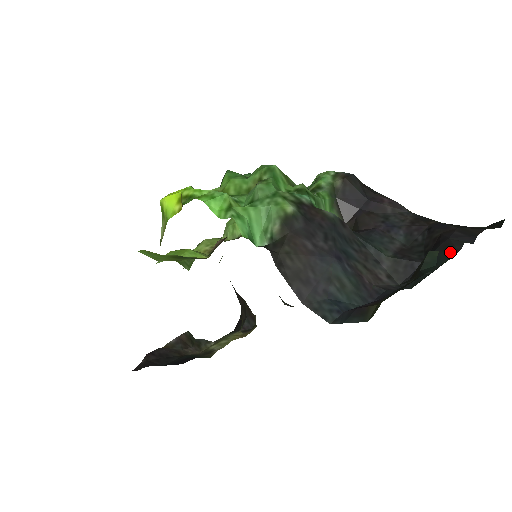
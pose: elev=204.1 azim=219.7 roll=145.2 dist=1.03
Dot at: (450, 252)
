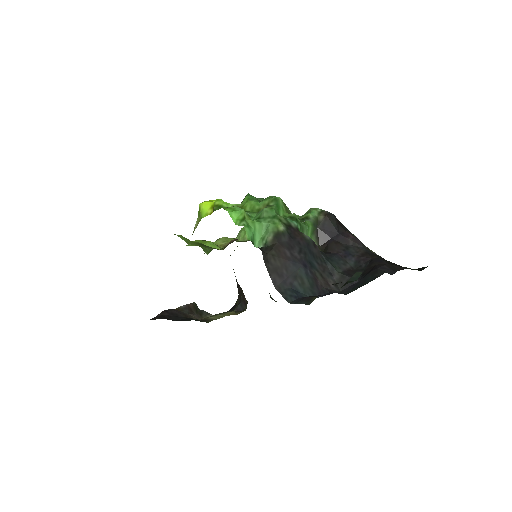
Dot at: (374, 276)
